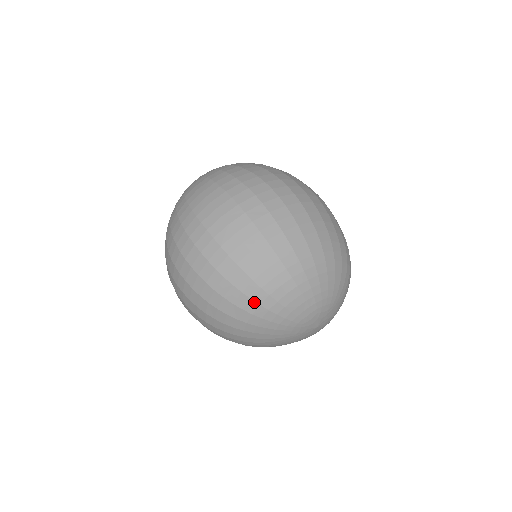
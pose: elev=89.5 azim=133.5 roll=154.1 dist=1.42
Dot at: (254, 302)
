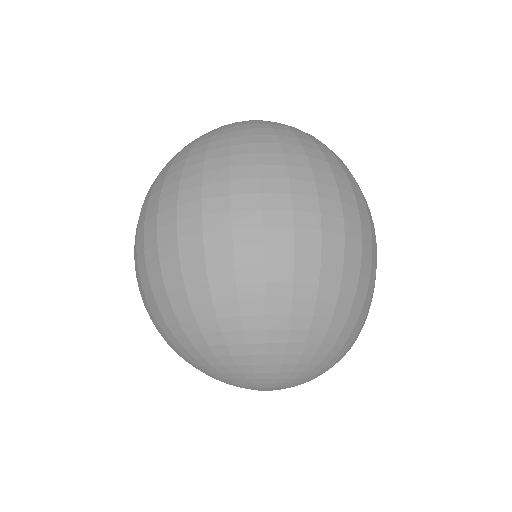
Dot at: (222, 337)
